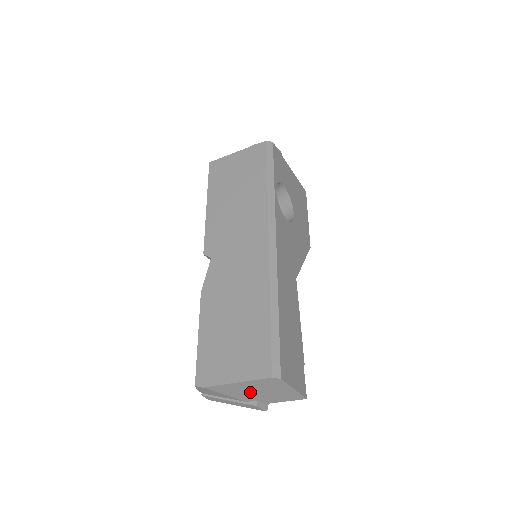
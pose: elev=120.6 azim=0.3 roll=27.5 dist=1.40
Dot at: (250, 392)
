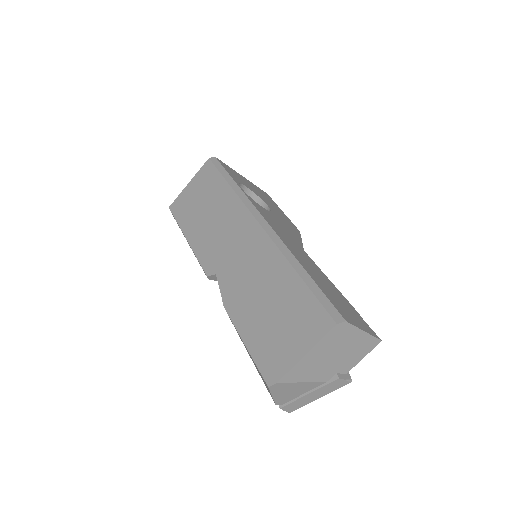
Dot at: (325, 363)
